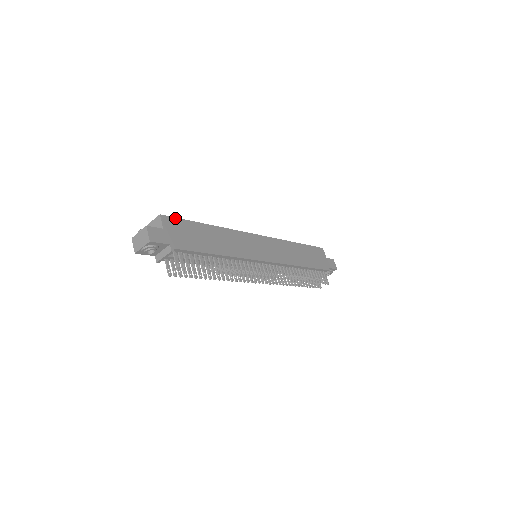
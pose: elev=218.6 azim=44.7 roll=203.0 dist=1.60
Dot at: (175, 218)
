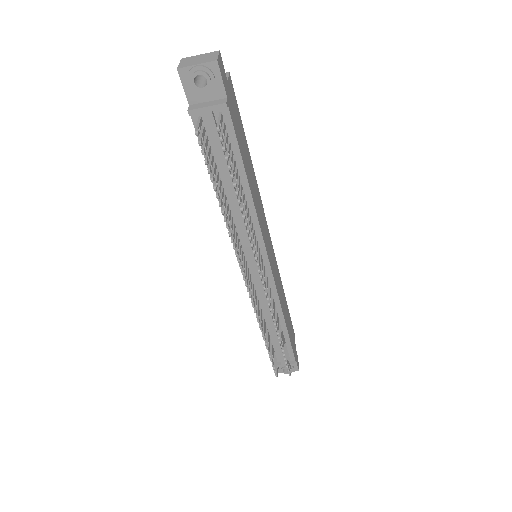
Dot at: occluded
